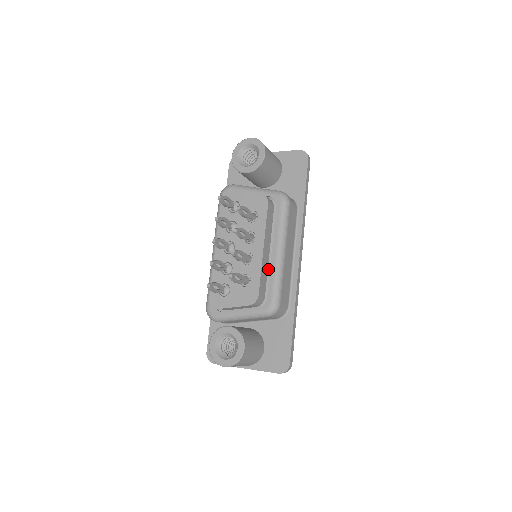
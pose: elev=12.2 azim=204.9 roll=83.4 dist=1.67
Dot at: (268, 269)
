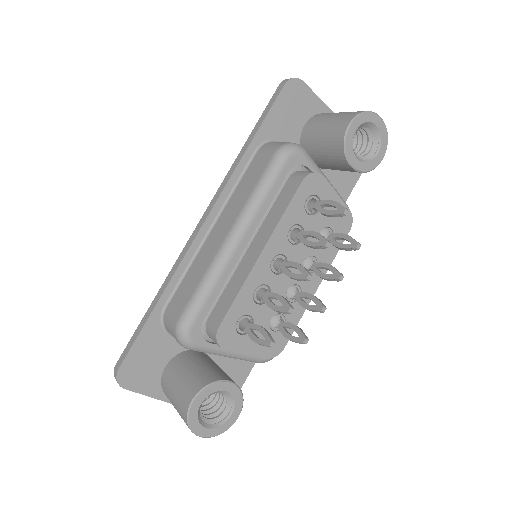
Dot at: occluded
